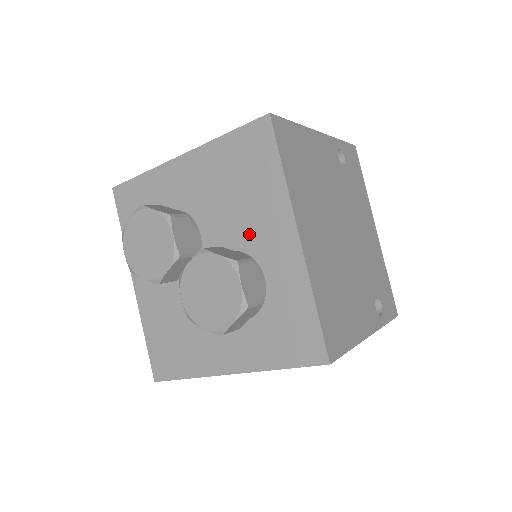
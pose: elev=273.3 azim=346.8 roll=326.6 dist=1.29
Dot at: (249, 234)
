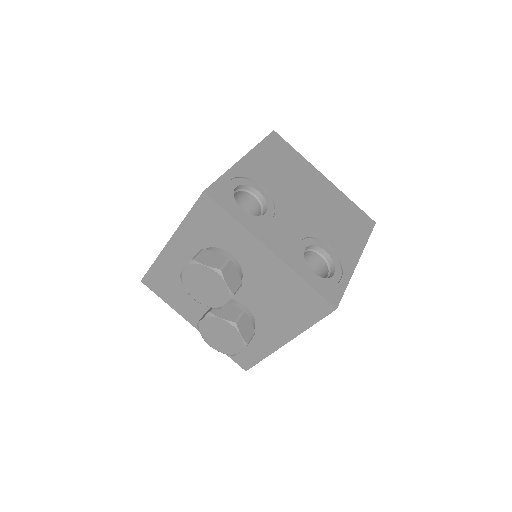
Dot at: (265, 317)
